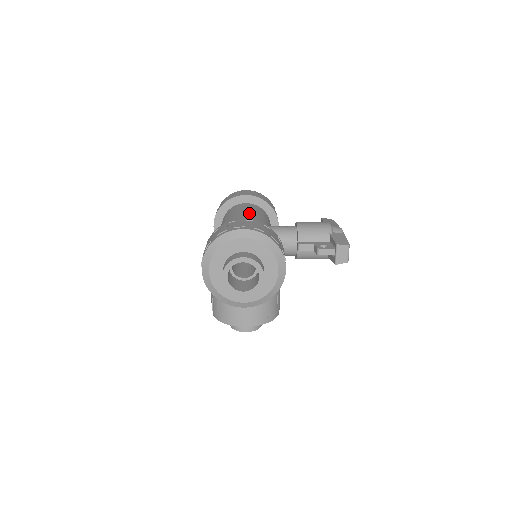
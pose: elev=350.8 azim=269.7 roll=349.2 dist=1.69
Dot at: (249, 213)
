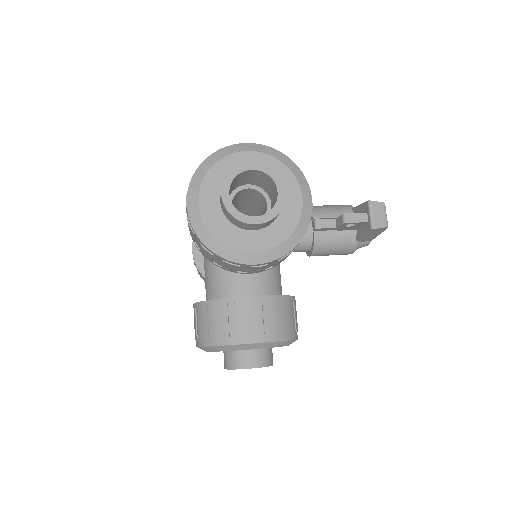
Dot at: occluded
